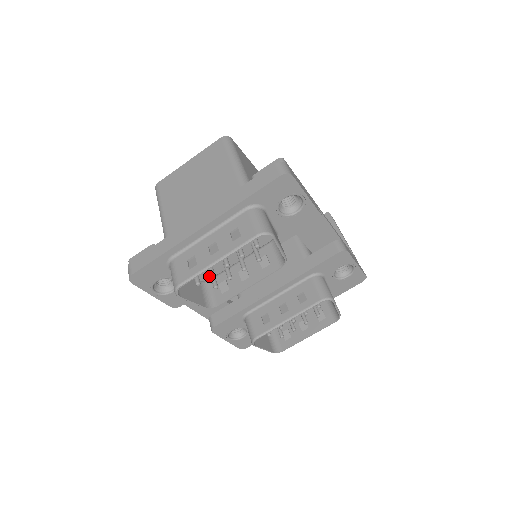
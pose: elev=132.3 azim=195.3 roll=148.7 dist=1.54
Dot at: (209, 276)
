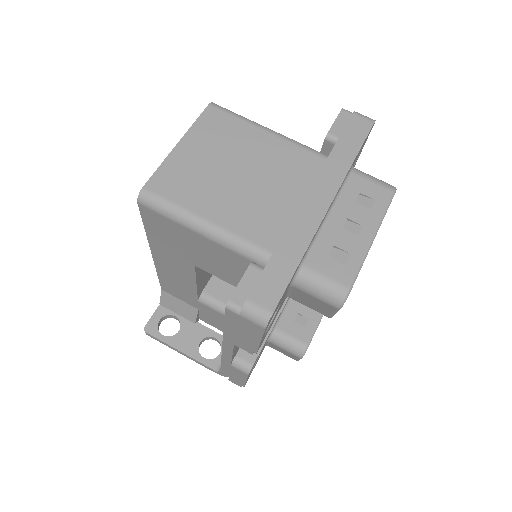
Dot at: occluded
